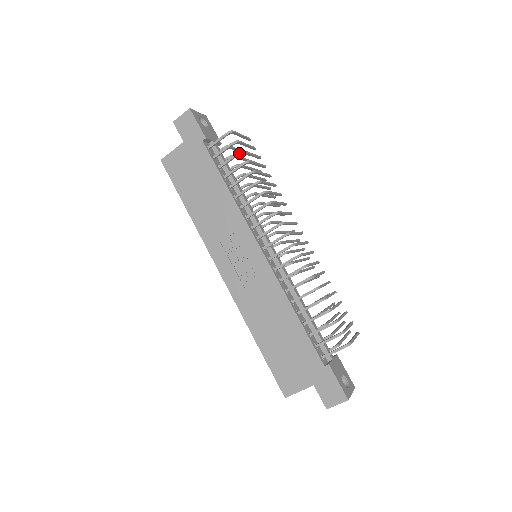
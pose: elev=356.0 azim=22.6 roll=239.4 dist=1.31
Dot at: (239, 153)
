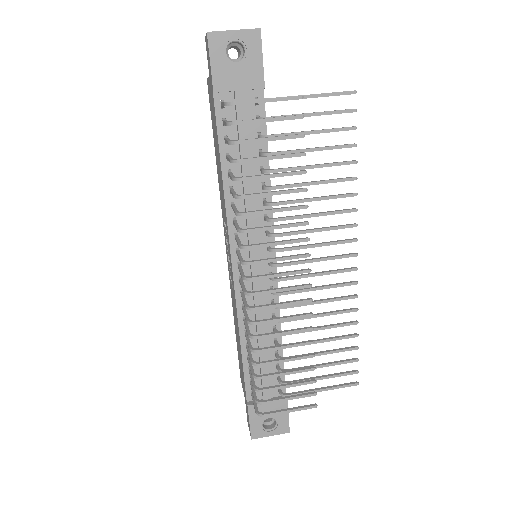
Dot at: (229, 143)
